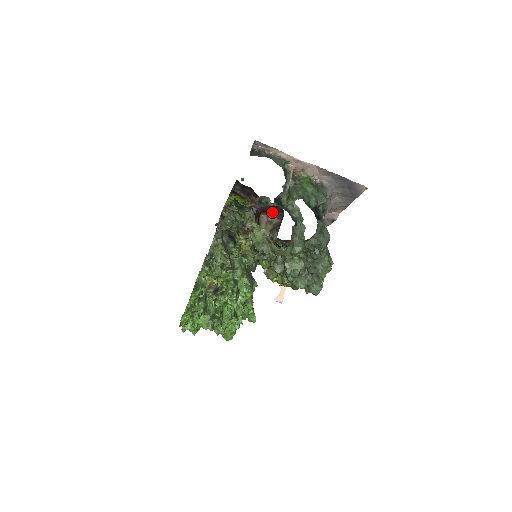
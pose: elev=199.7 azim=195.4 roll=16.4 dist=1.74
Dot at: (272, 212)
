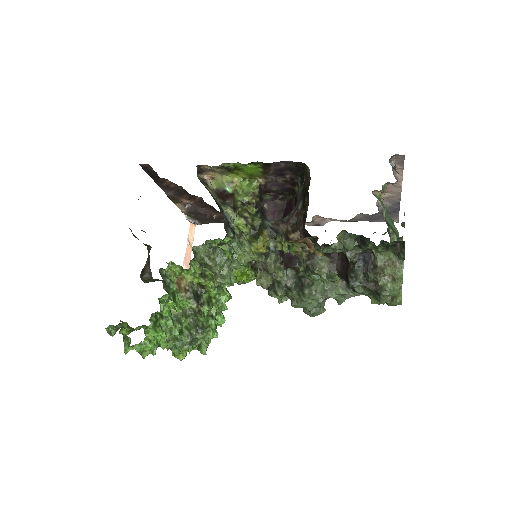
Dot at: (267, 194)
